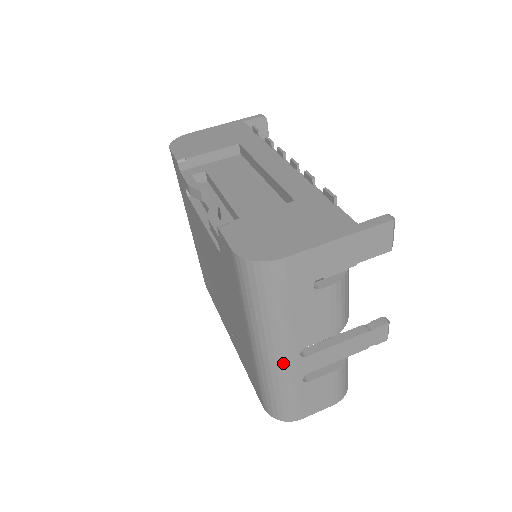
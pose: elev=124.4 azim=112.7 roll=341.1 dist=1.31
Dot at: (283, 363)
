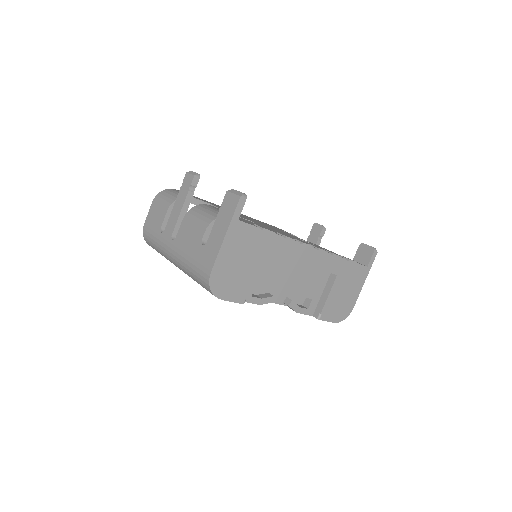
Dot at: occluded
